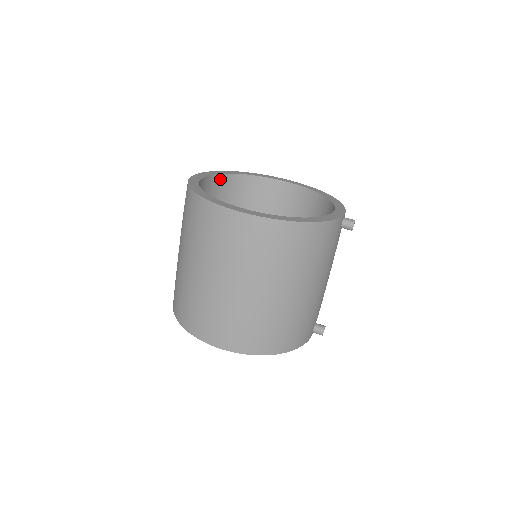
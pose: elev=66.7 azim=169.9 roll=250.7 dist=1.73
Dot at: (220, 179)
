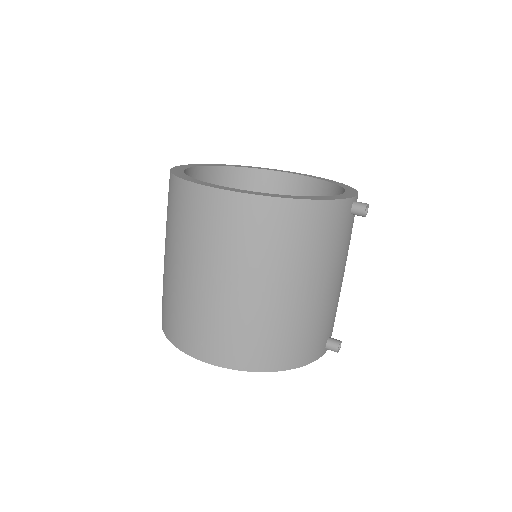
Dot at: (218, 172)
